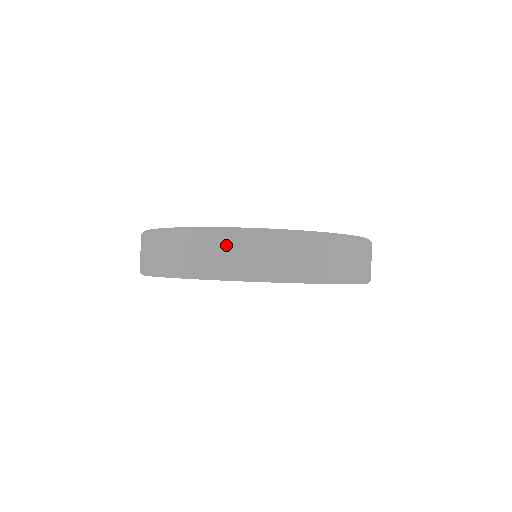
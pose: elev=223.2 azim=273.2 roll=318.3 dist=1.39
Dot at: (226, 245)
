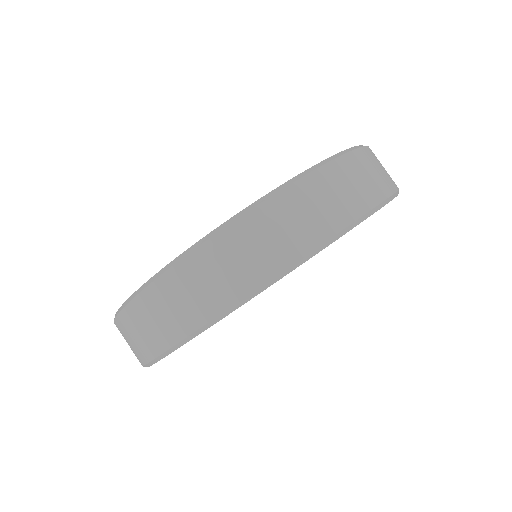
Dot at: (157, 304)
